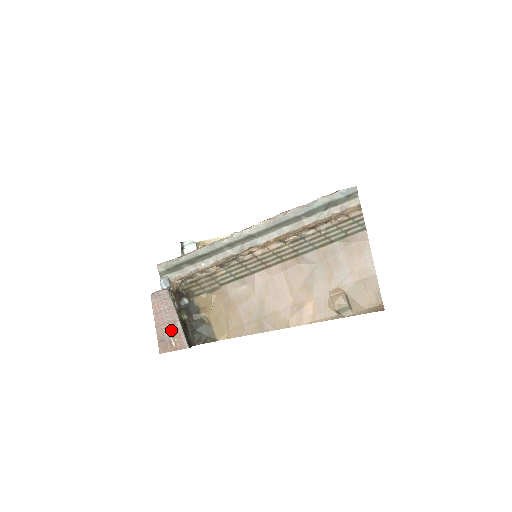
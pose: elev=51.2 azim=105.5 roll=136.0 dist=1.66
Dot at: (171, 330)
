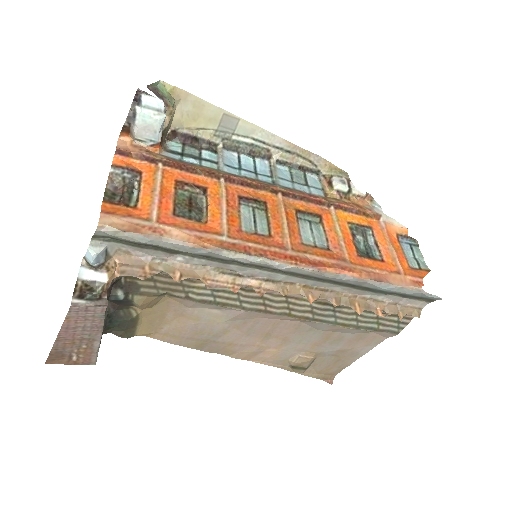
Dot at: (80, 347)
